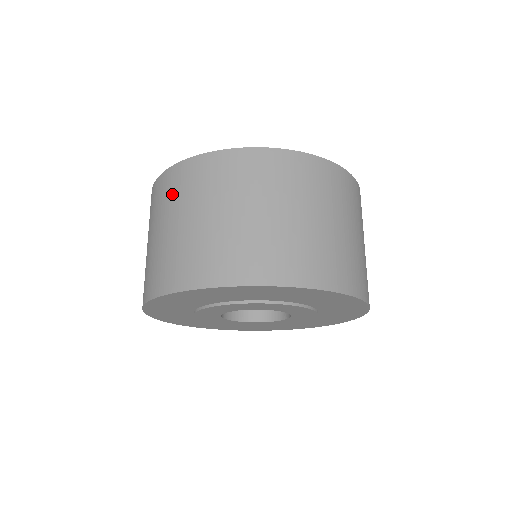
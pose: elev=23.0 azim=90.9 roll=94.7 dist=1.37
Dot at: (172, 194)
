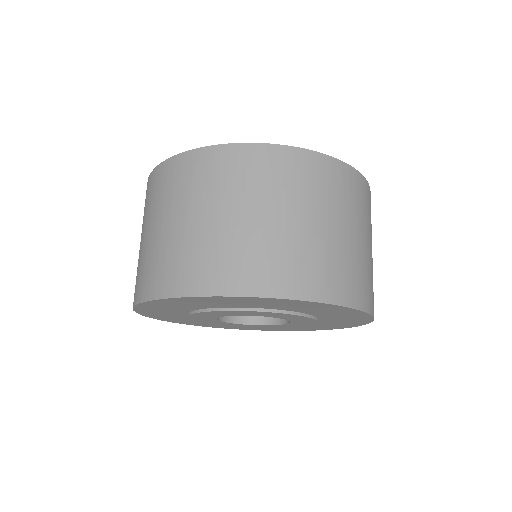
Dot at: (182, 185)
